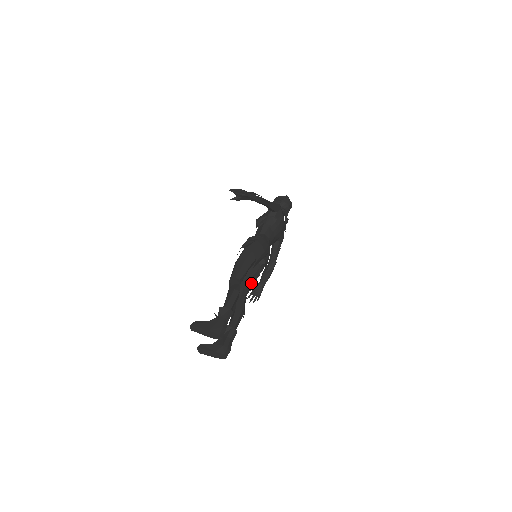
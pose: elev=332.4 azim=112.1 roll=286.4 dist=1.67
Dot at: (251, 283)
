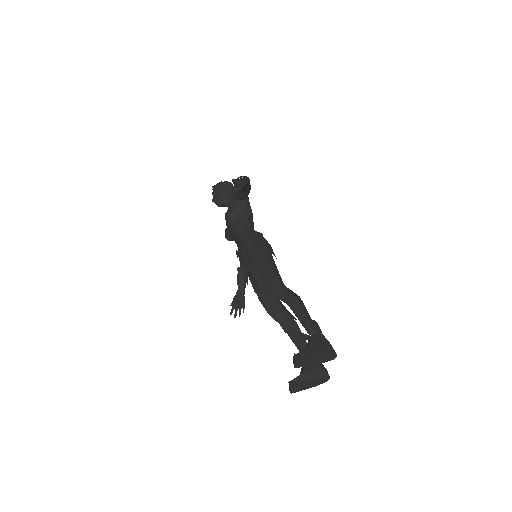
Dot at: occluded
